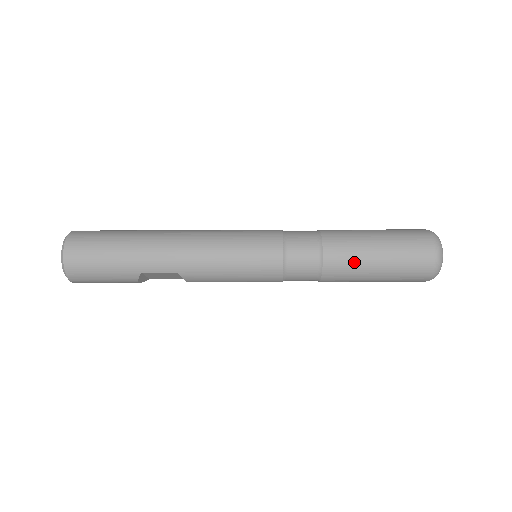
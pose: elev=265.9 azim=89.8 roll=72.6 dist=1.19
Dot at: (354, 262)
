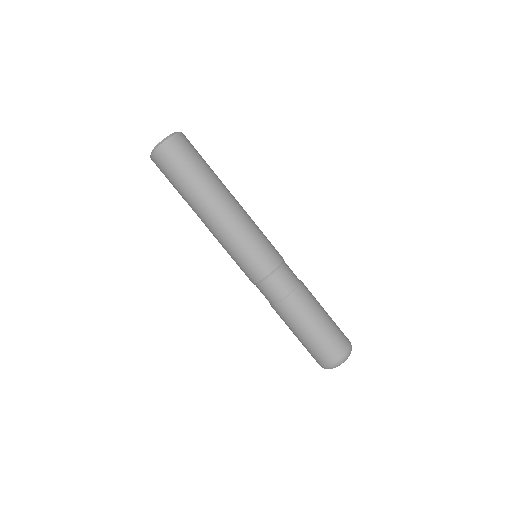
Dot at: (288, 322)
